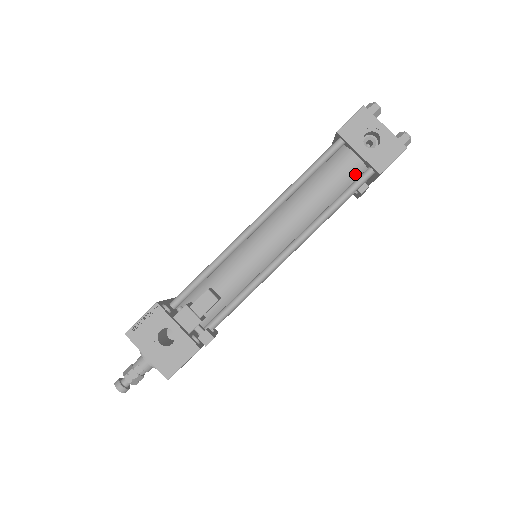
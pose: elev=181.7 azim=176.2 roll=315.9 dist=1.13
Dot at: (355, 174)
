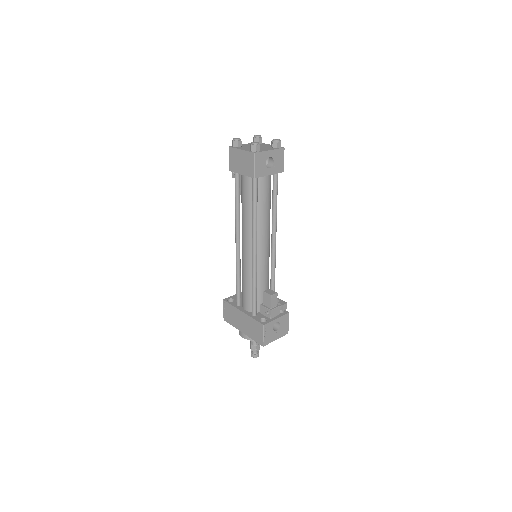
Dot at: (270, 181)
